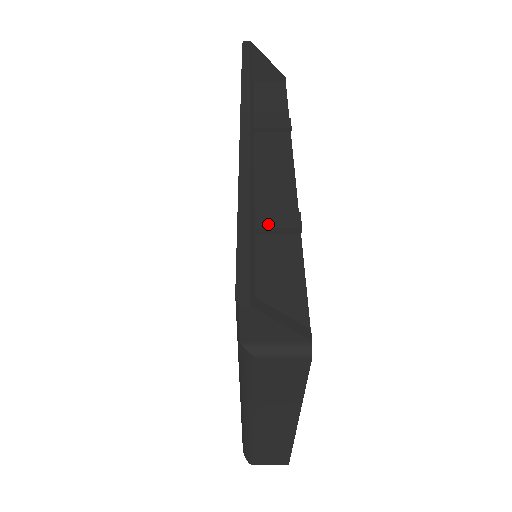
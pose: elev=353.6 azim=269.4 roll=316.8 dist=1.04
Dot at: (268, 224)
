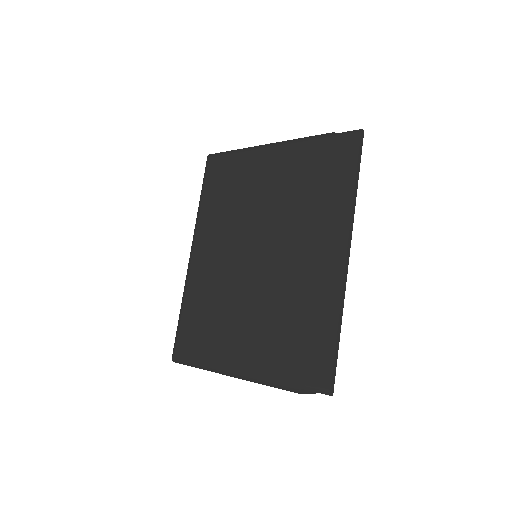
Dot at: occluded
